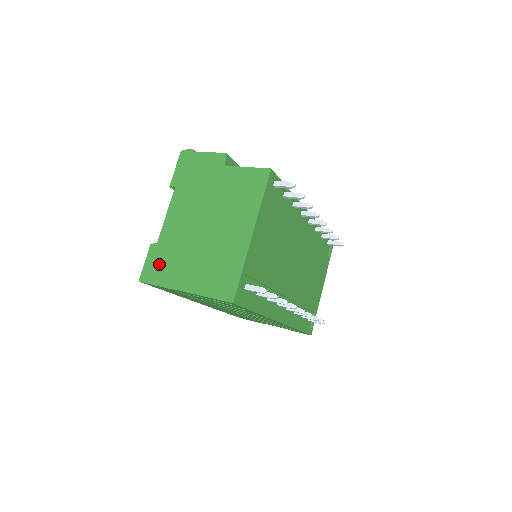
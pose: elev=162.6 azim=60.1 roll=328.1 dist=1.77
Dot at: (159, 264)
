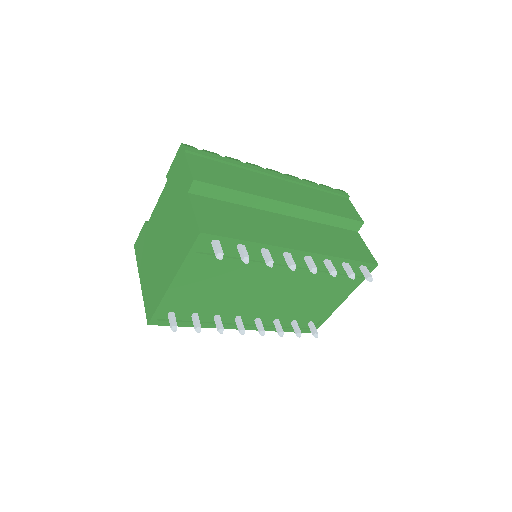
Dot at: (142, 244)
